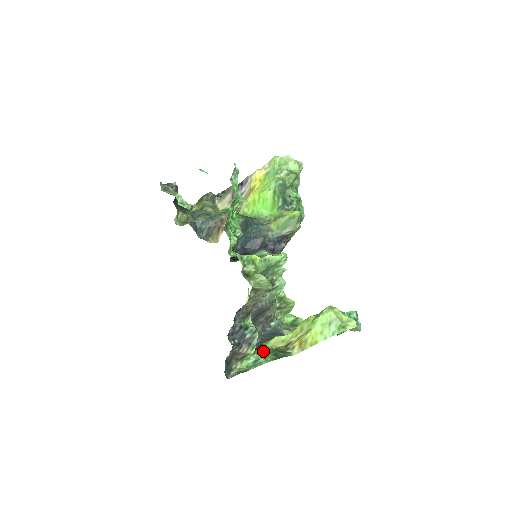
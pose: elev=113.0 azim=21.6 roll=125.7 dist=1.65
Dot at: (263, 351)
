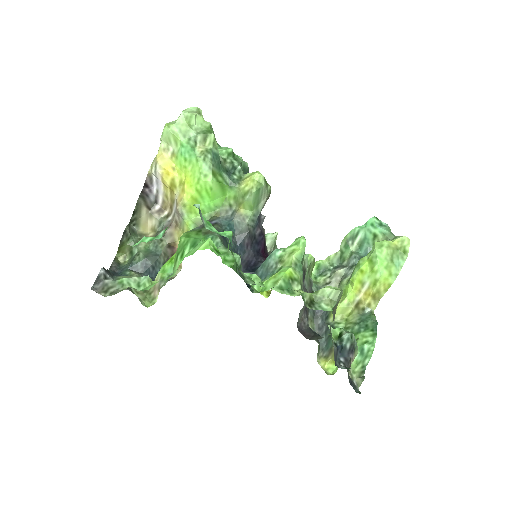
Dot at: occluded
